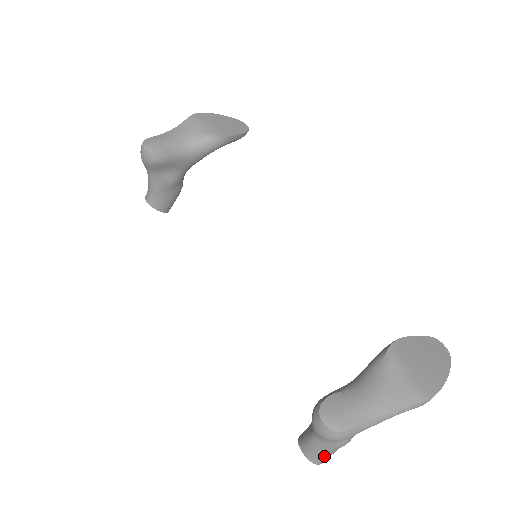
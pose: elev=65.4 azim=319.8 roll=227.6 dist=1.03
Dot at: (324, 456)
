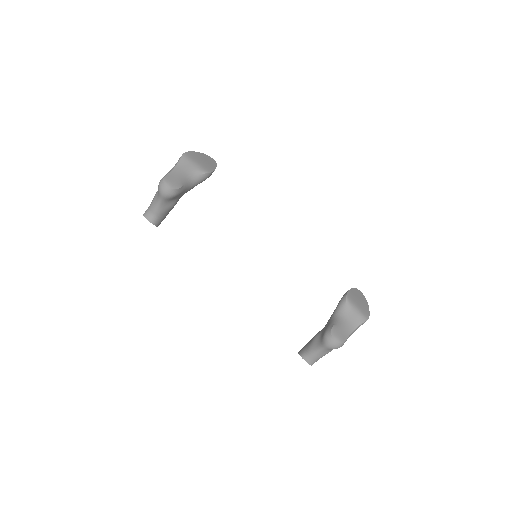
Dot at: occluded
